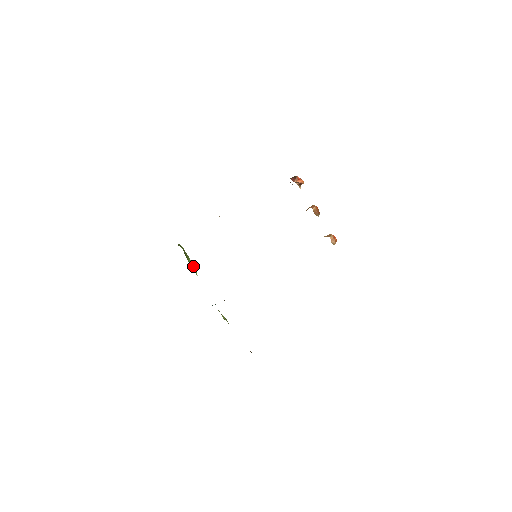
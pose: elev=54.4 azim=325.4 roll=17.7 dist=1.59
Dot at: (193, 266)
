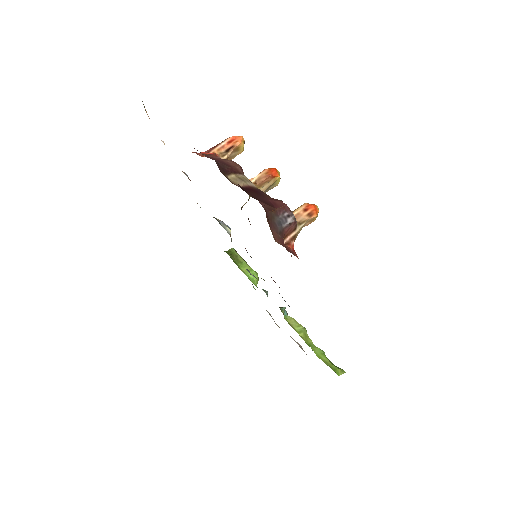
Dot at: (249, 270)
